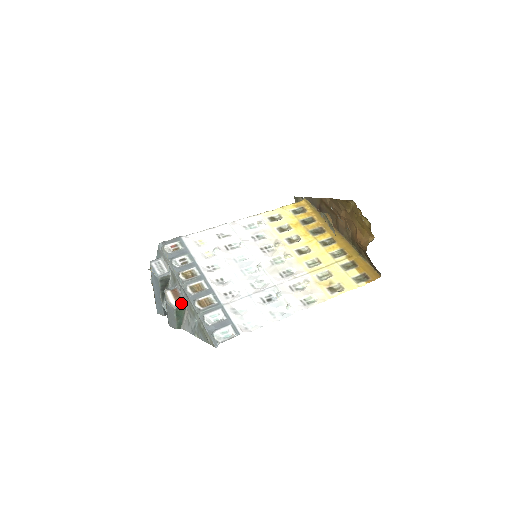
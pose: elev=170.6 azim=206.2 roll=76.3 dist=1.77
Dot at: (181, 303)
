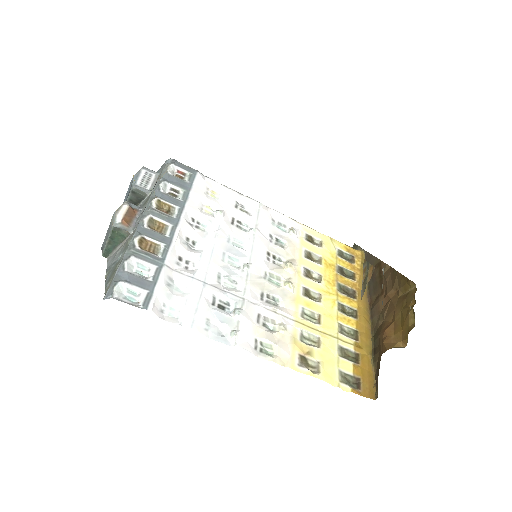
Dot at: (126, 227)
